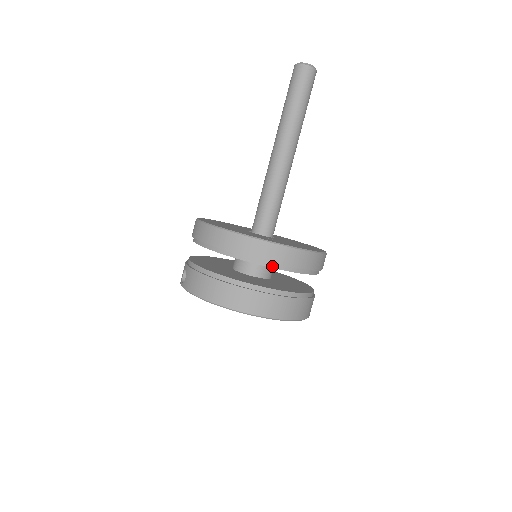
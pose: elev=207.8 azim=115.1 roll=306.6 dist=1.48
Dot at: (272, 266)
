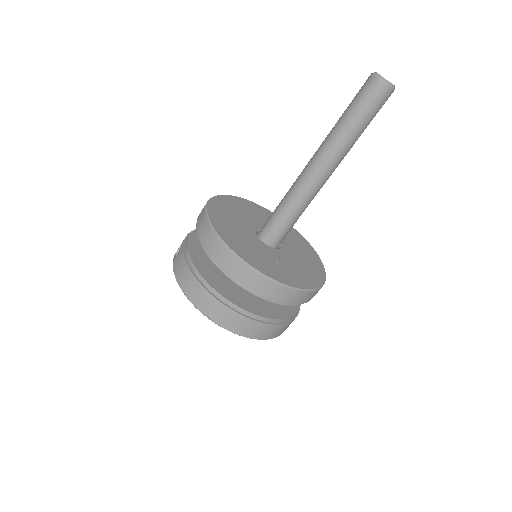
Dot at: (249, 290)
